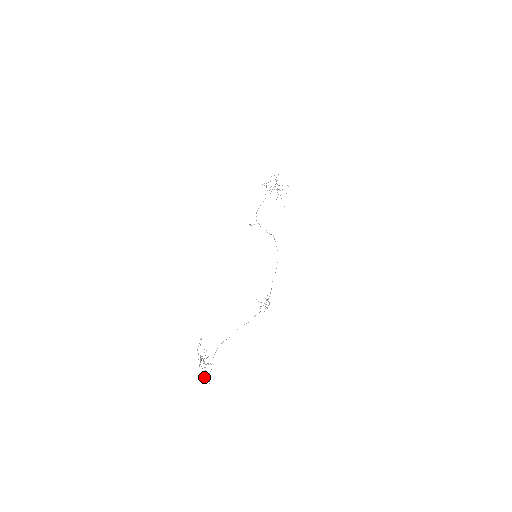
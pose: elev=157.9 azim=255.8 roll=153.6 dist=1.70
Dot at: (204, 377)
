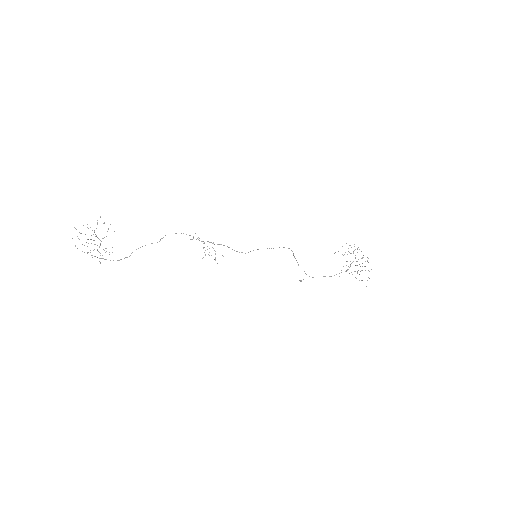
Dot at: occluded
